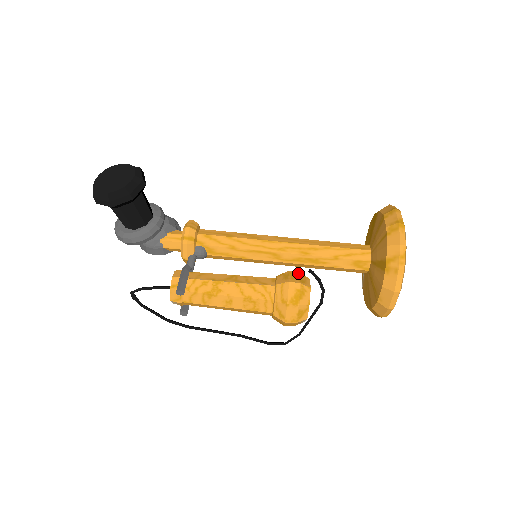
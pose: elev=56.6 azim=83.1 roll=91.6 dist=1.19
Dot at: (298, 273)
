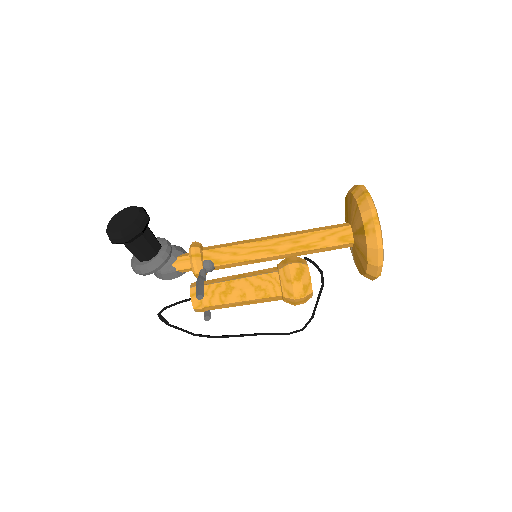
Dot at: (294, 257)
